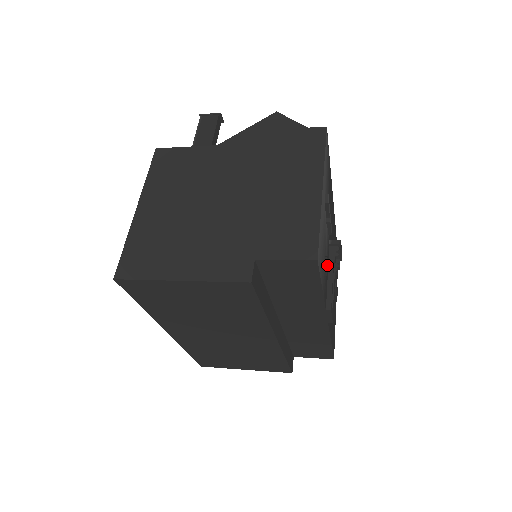
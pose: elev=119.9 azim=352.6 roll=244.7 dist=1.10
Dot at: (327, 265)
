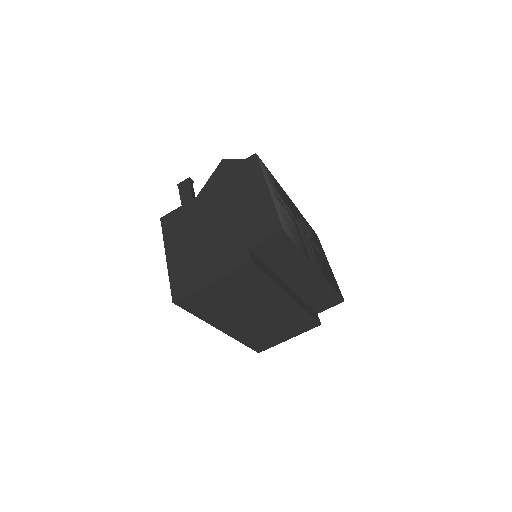
Dot at: (299, 236)
